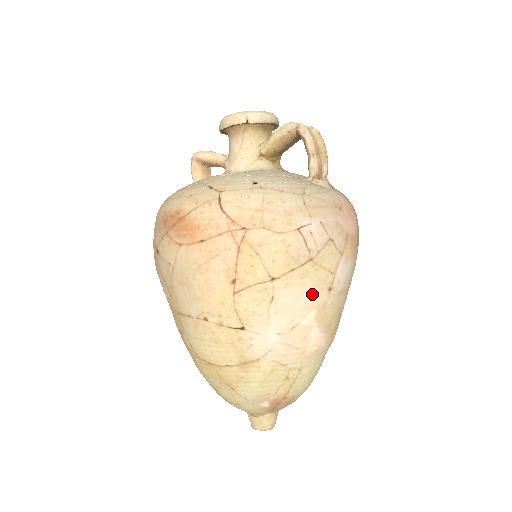
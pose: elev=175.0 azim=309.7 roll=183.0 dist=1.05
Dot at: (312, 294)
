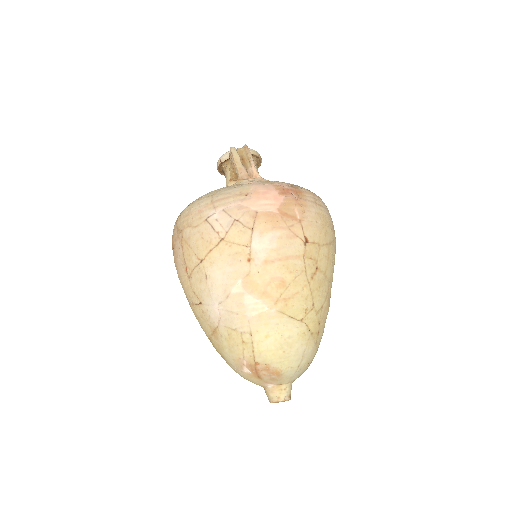
Dot at: (233, 266)
